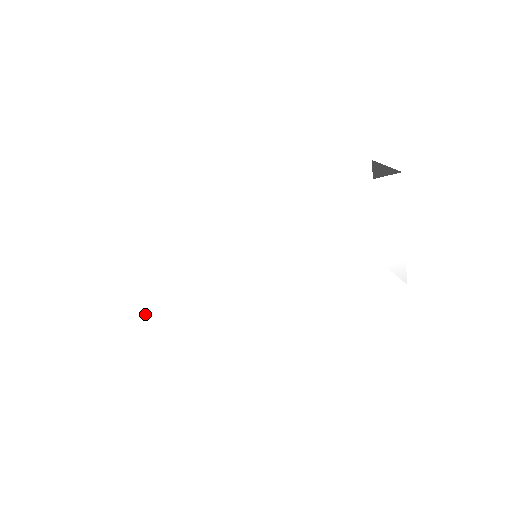
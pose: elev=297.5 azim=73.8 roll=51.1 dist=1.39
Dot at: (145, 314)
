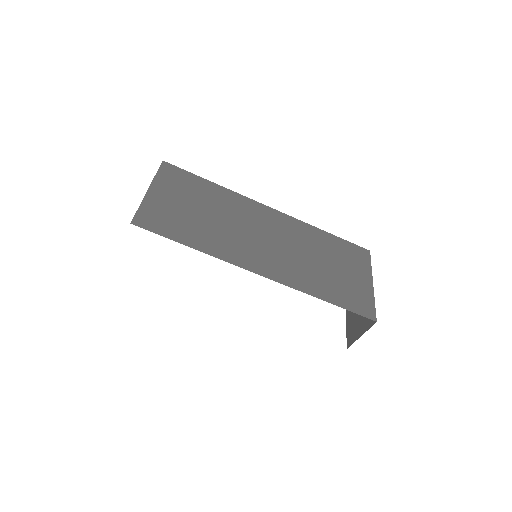
Dot at: occluded
